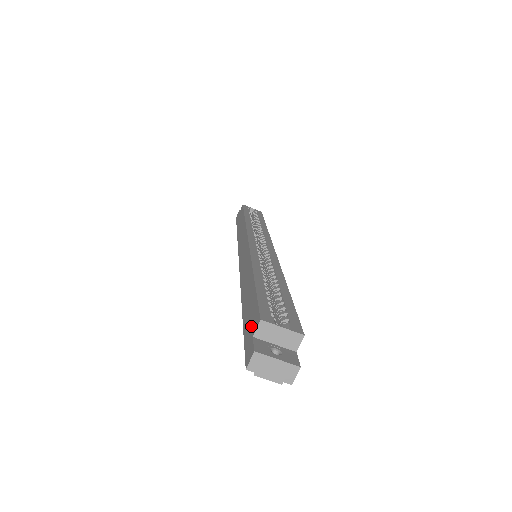
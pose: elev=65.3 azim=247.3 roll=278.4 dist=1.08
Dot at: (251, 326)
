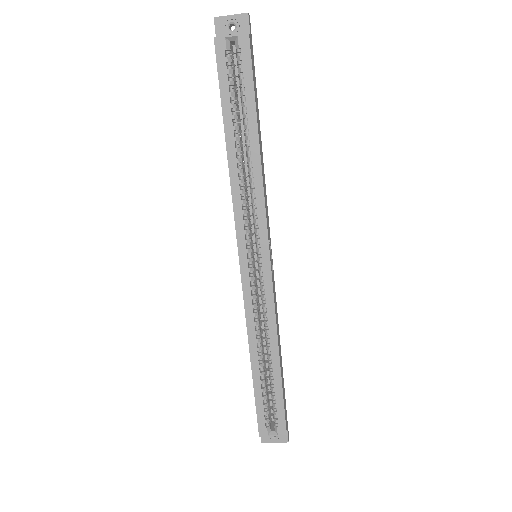
Dot at: occluded
